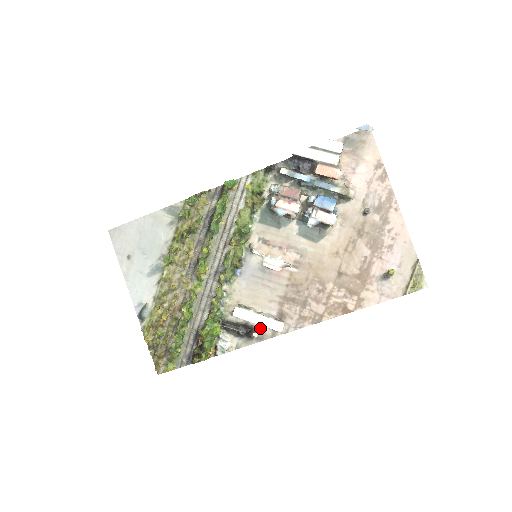
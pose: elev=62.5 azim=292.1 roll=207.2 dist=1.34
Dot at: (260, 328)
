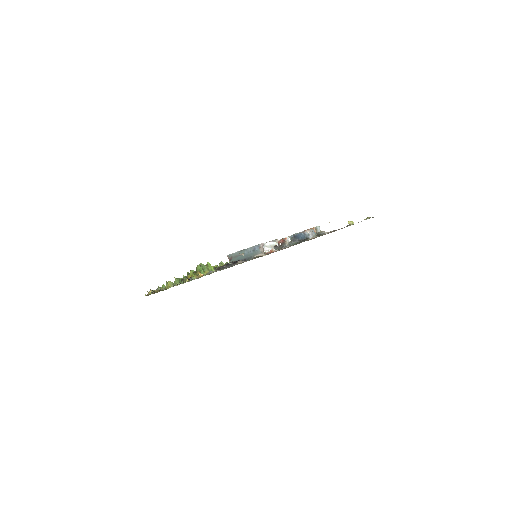
Dot at: occluded
